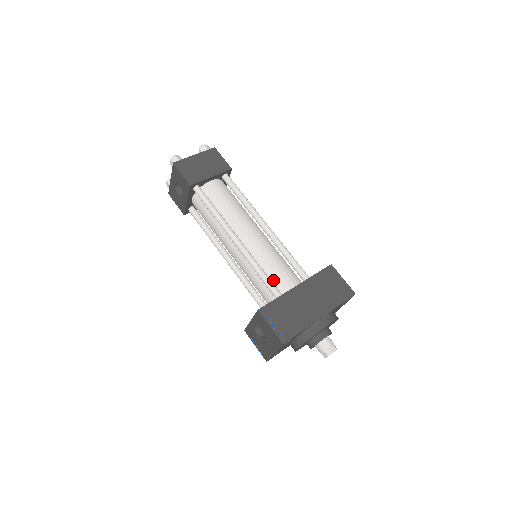
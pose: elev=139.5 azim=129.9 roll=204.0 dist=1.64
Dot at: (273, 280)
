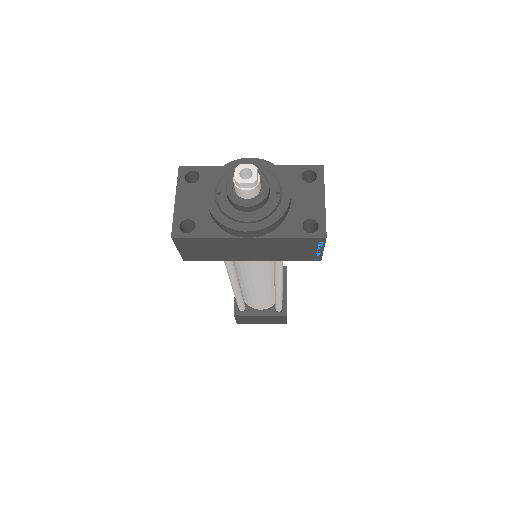
Dot at: occluded
